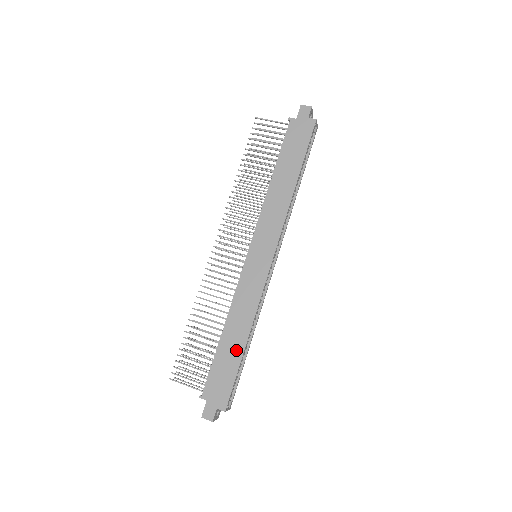
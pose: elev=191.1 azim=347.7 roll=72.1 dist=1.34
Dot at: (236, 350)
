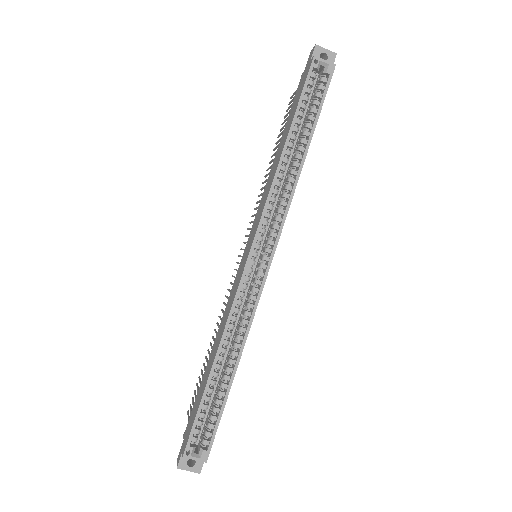
Dot at: (207, 375)
